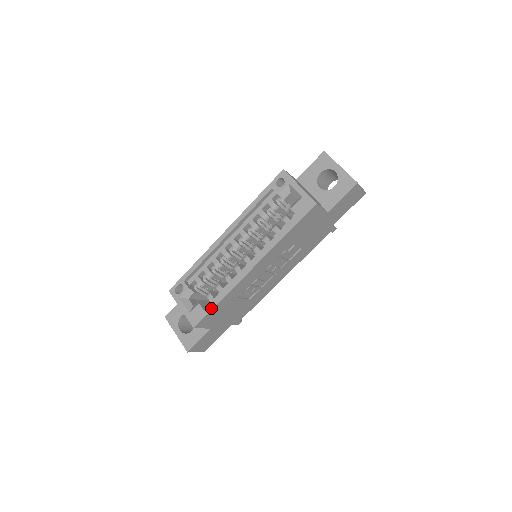
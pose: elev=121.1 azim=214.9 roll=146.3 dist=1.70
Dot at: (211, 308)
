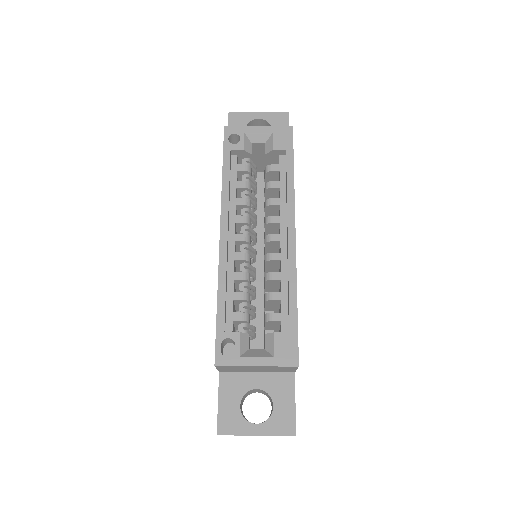
Dot at: (295, 320)
